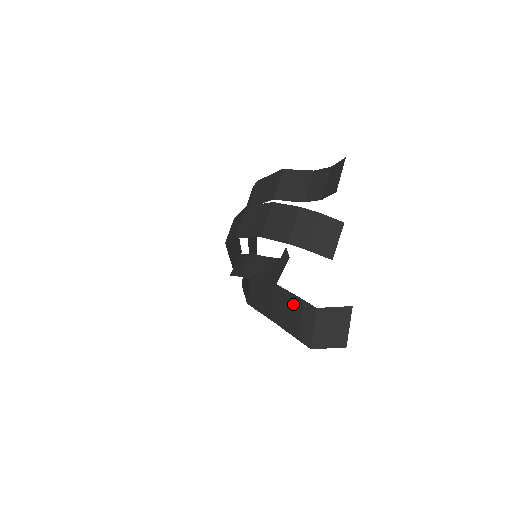
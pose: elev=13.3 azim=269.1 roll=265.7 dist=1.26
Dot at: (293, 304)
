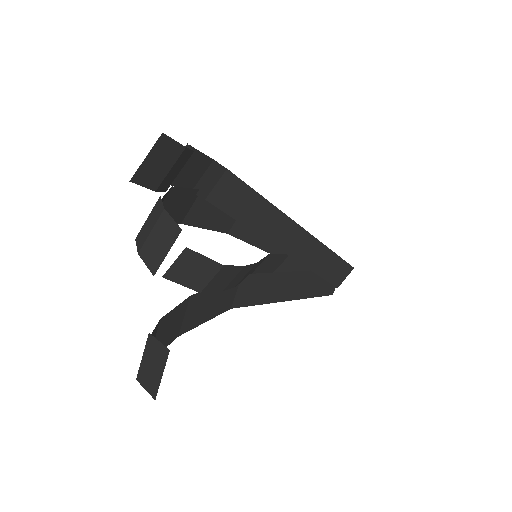
Dot at: (166, 319)
